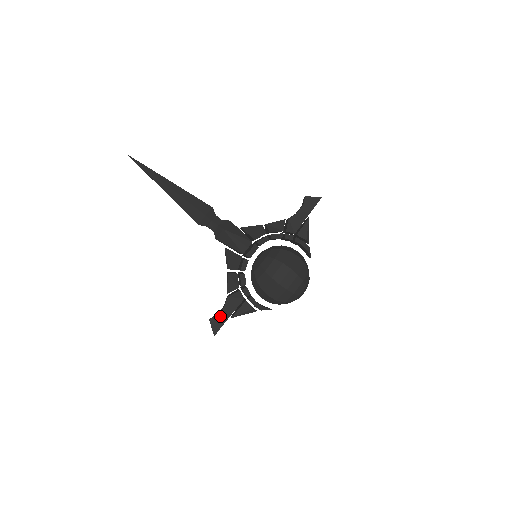
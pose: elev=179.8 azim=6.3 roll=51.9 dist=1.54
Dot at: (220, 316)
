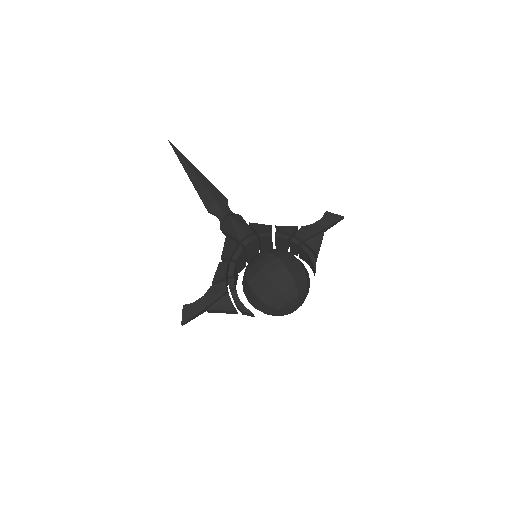
Dot at: (196, 304)
